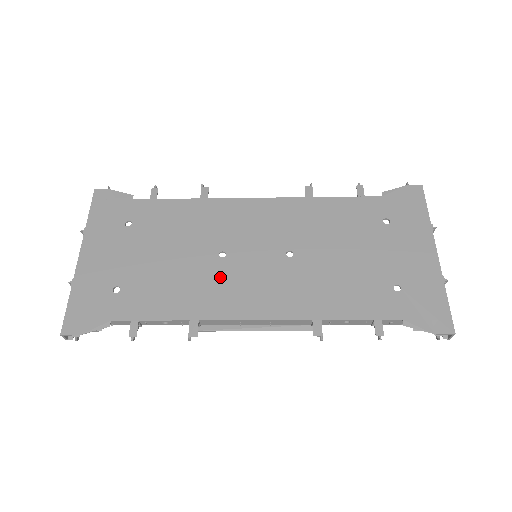
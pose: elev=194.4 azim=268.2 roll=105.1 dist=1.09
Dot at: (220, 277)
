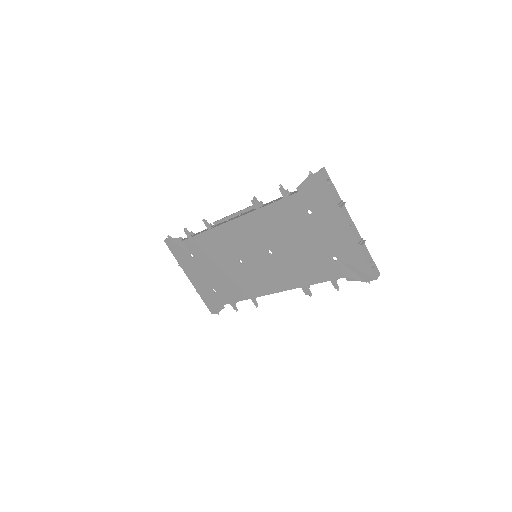
Dot at: (248, 275)
